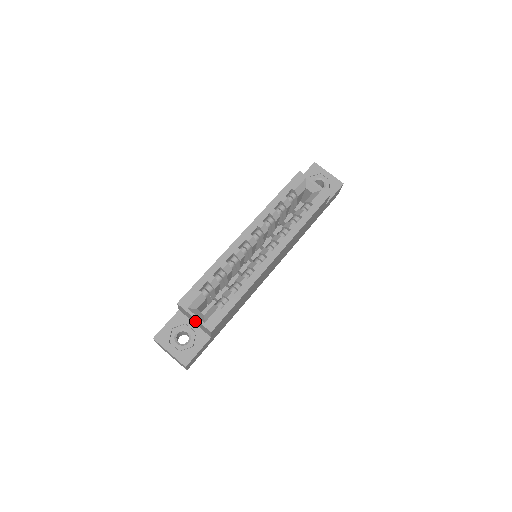
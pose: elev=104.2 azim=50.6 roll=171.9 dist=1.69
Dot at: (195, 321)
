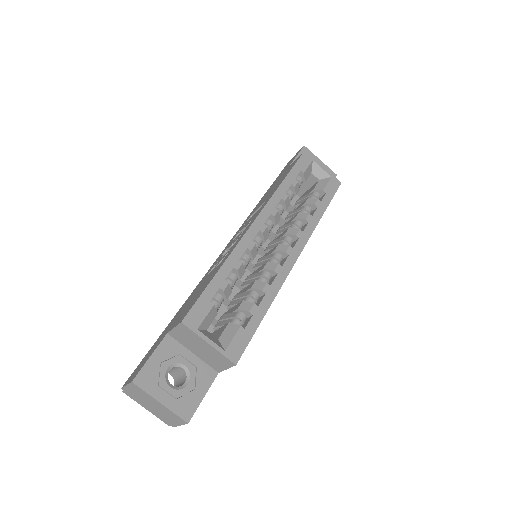
Dot at: (202, 349)
